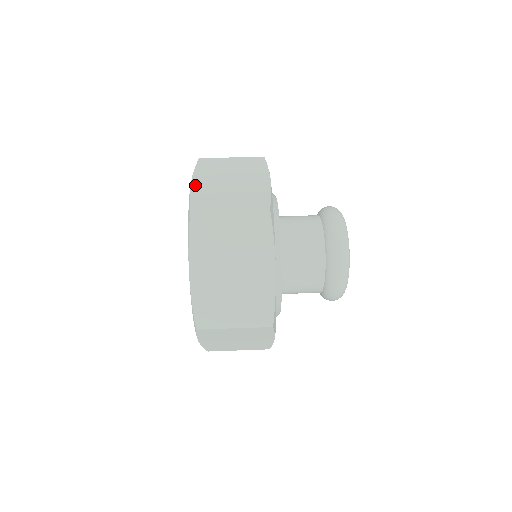
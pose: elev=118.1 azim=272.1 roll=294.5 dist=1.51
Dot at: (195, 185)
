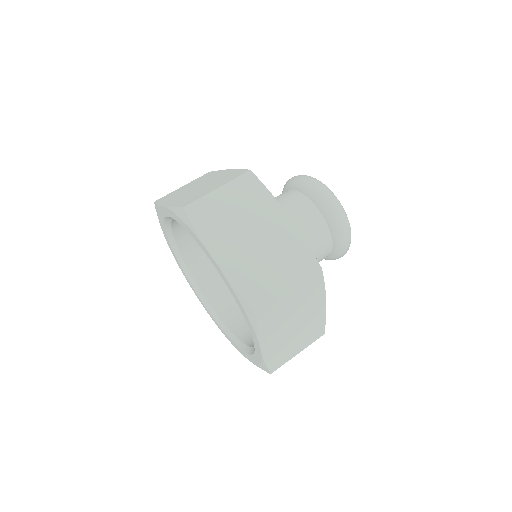
Dot at: (224, 265)
